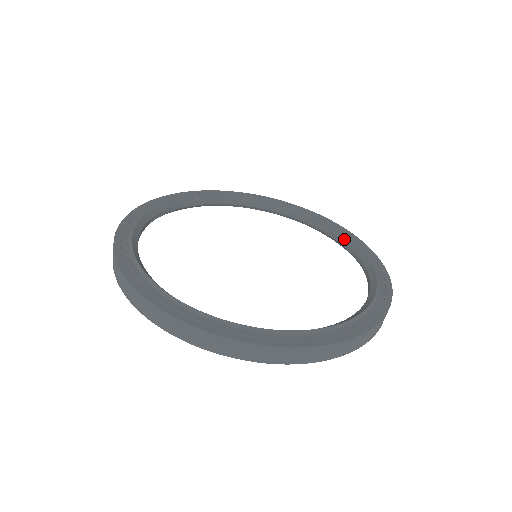
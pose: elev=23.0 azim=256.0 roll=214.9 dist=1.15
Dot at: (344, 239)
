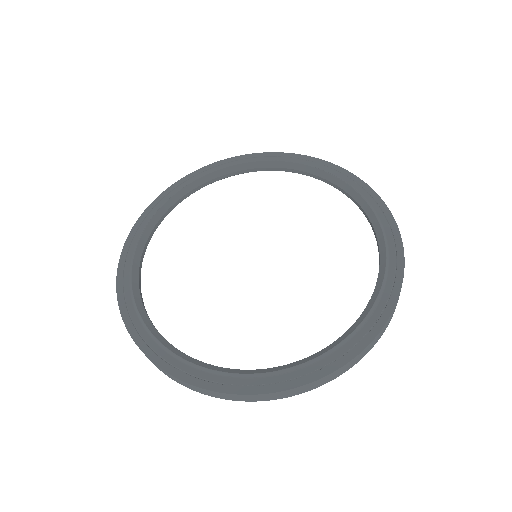
Dot at: (372, 221)
